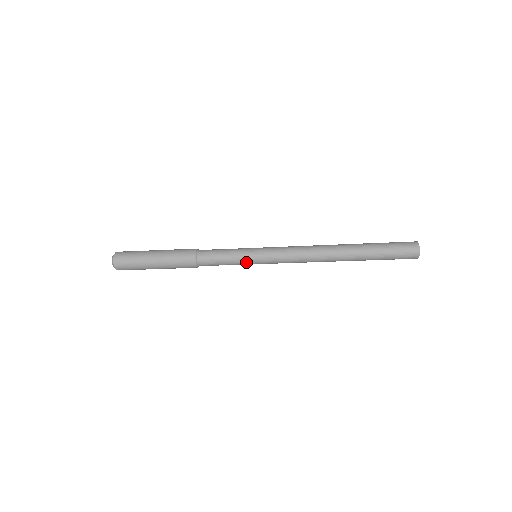
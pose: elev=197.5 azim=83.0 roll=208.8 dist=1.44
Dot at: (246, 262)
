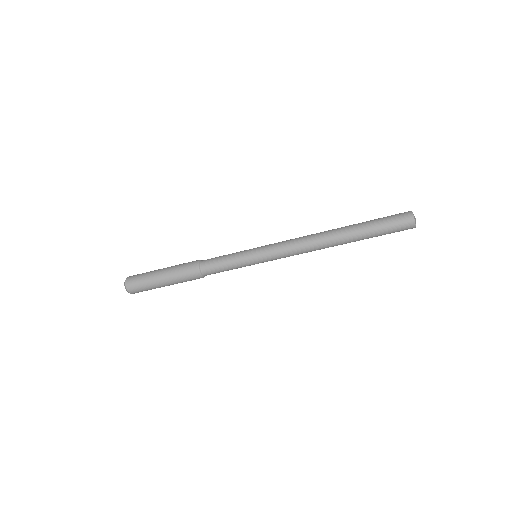
Dot at: (246, 261)
